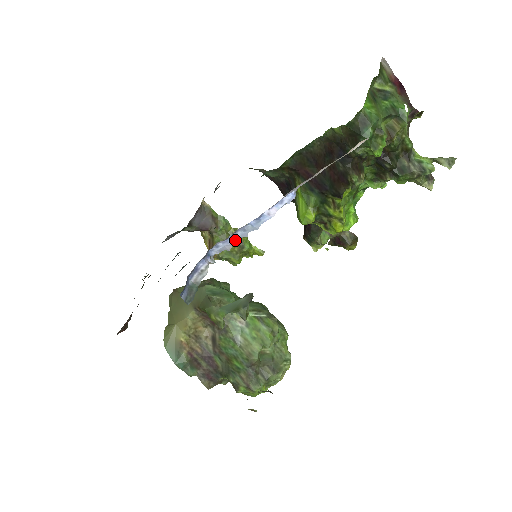
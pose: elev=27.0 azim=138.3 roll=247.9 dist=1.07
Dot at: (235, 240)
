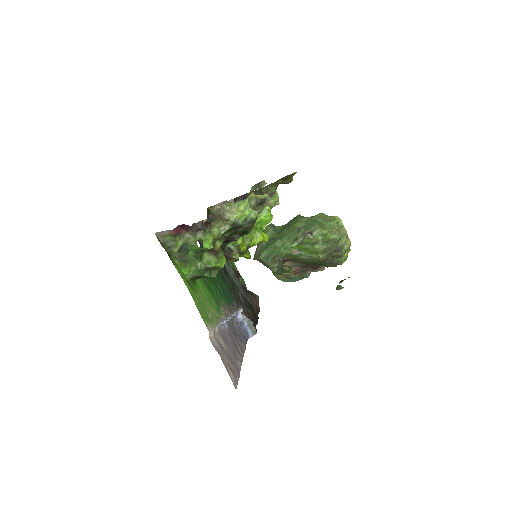
Dot at: occluded
